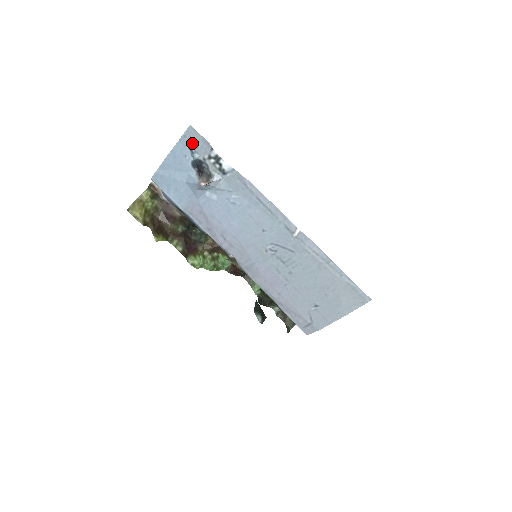
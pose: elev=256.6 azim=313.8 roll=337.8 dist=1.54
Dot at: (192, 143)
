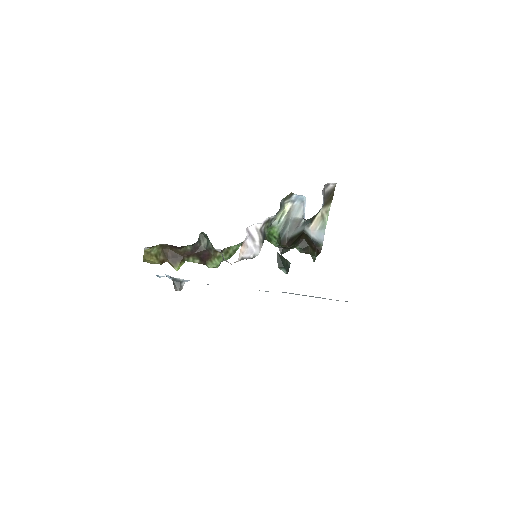
Dot at: occluded
